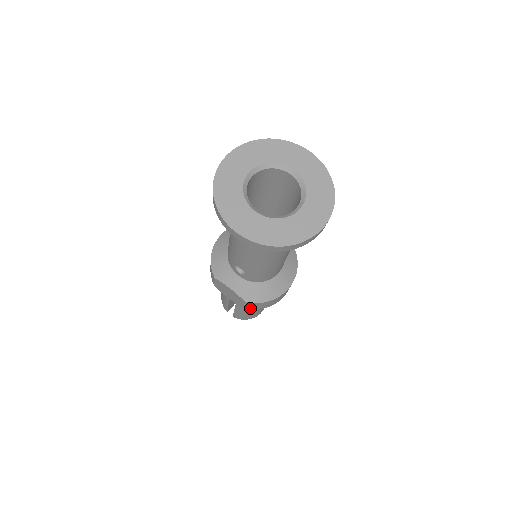
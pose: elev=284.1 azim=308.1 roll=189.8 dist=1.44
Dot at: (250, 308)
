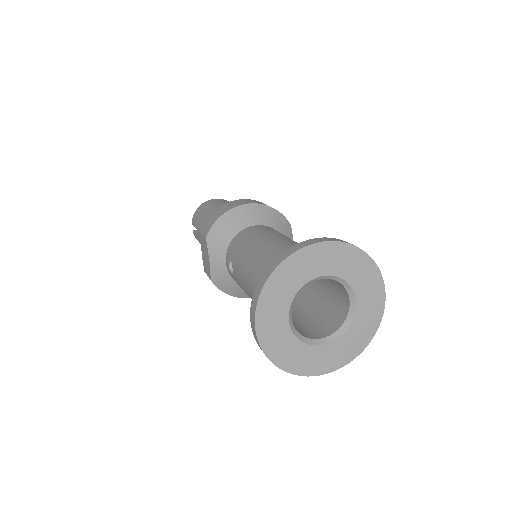
Dot at: occluded
